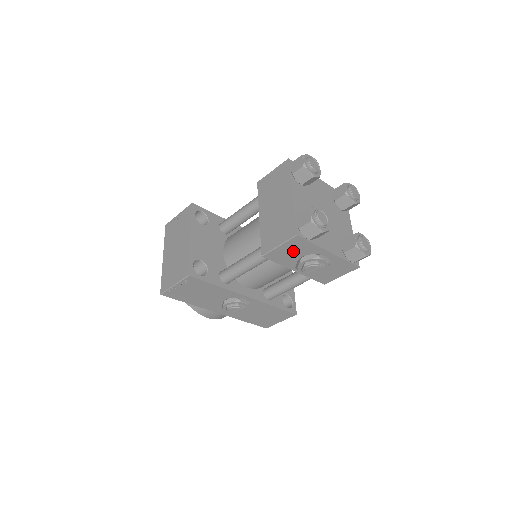
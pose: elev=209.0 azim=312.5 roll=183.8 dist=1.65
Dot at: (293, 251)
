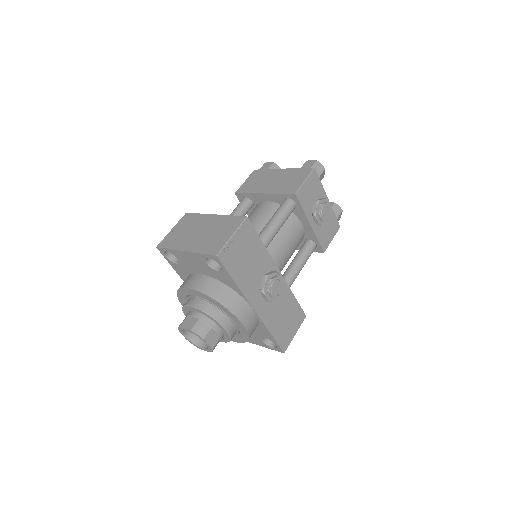
Dot at: (311, 191)
